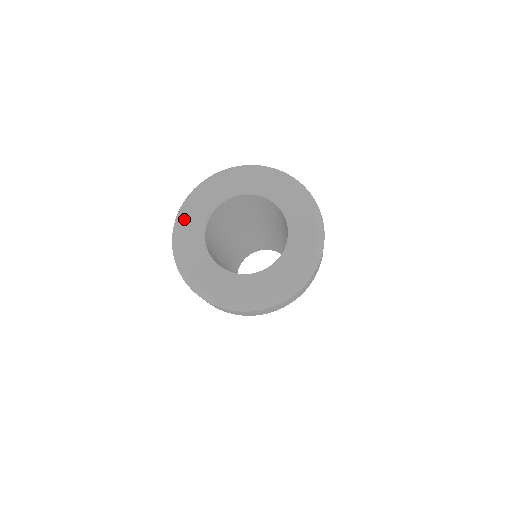
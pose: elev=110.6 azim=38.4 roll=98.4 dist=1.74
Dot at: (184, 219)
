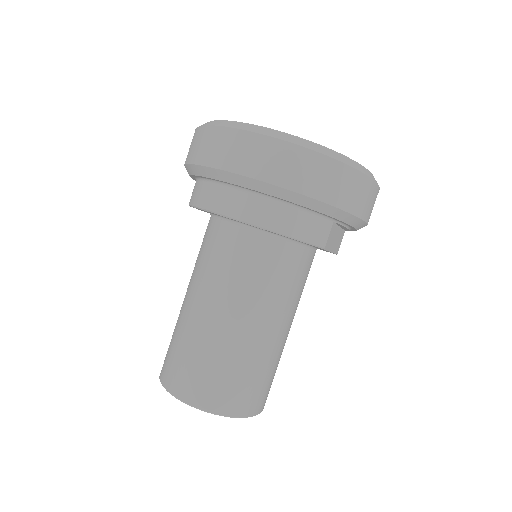
Dot at: occluded
